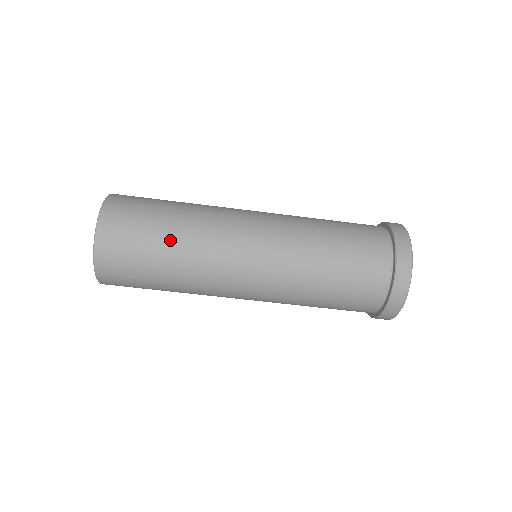
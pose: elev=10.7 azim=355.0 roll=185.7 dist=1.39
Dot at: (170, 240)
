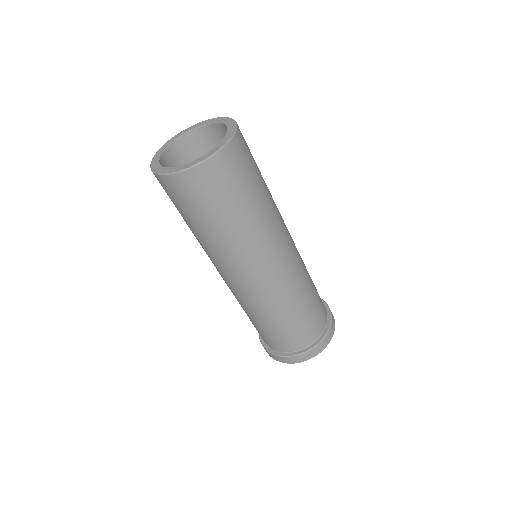
Dot at: (264, 193)
